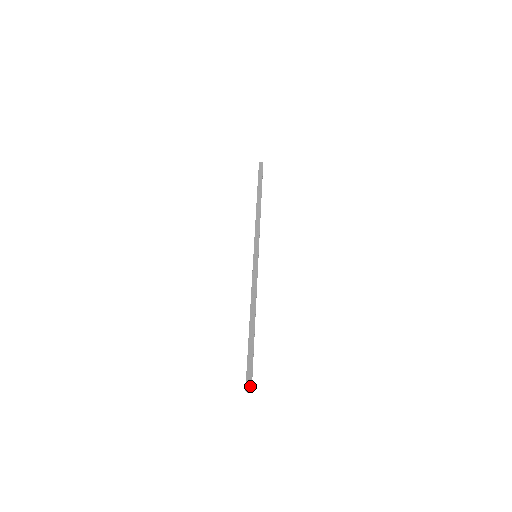
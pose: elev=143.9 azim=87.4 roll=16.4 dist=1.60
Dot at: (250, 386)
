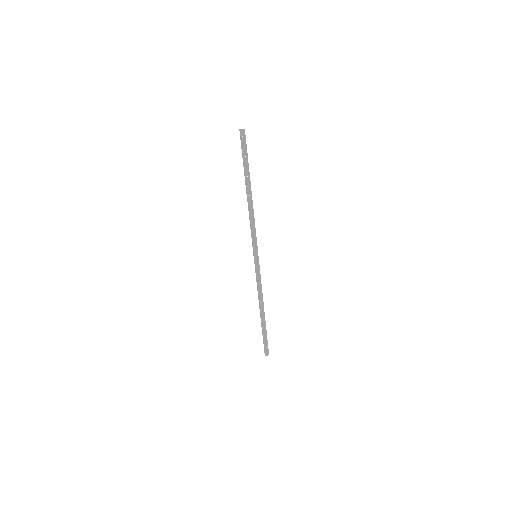
Dot at: (268, 353)
